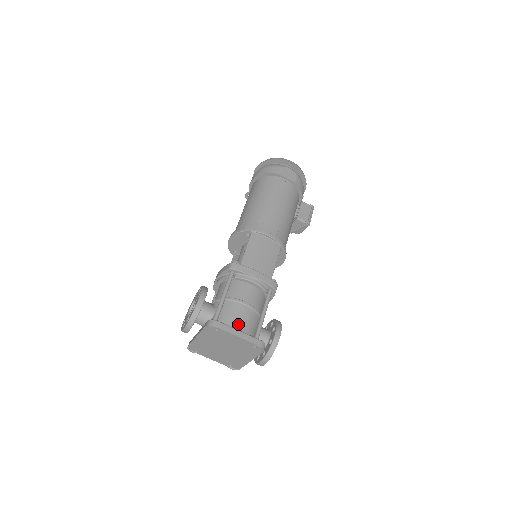
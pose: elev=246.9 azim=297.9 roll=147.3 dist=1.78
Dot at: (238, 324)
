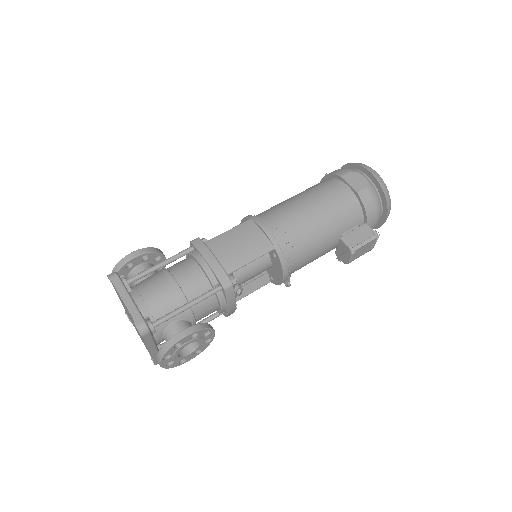
Dot at: (147, 296)
